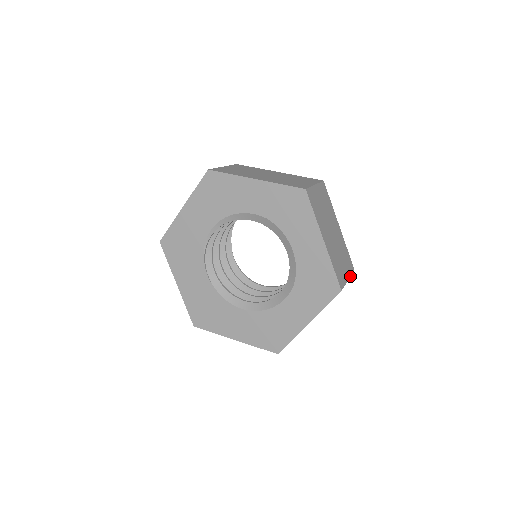
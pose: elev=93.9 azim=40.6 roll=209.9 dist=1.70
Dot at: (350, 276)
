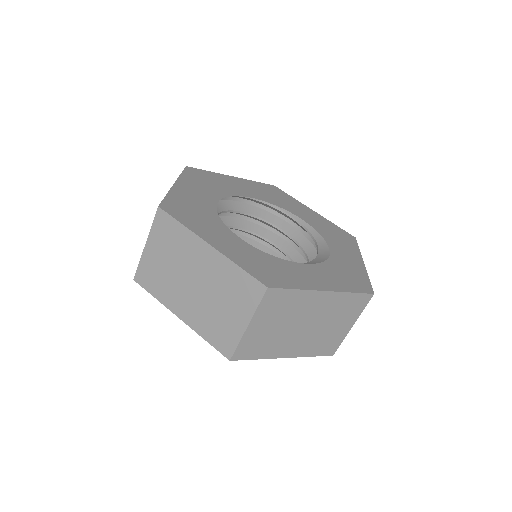
Dot at: occluded
